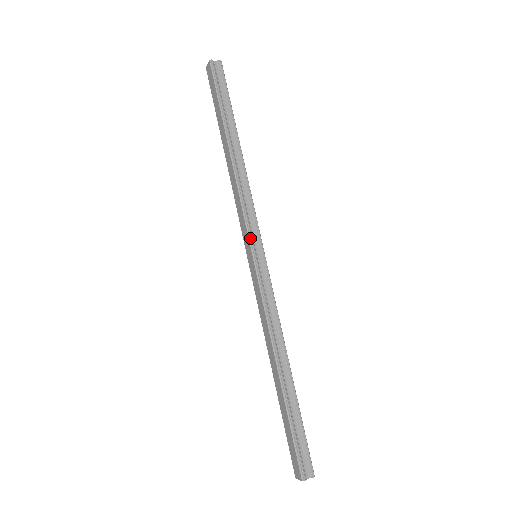
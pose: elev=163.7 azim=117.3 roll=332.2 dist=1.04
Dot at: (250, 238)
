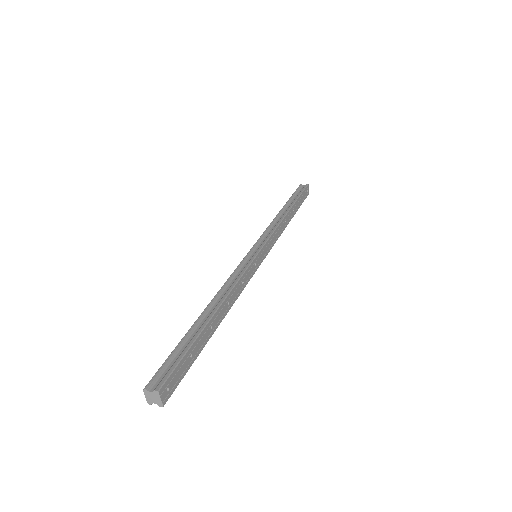
Dot at: (256, 243)
